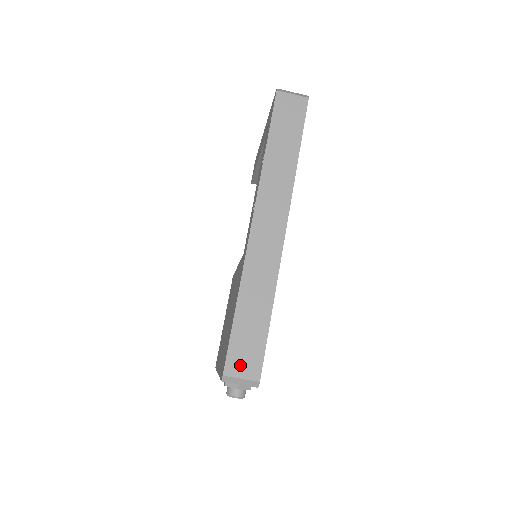
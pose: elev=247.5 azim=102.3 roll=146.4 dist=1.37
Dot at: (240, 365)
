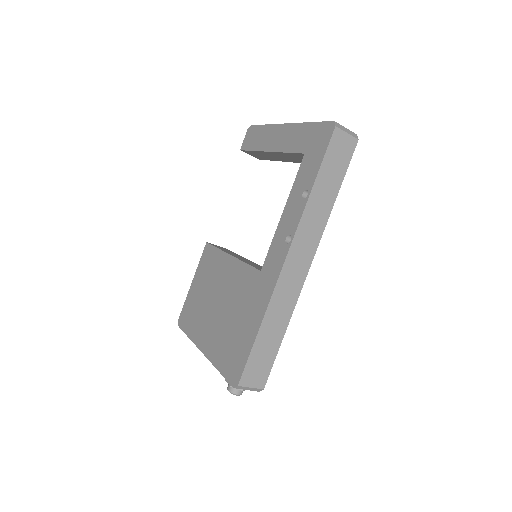
Dot at: (252, 377)
